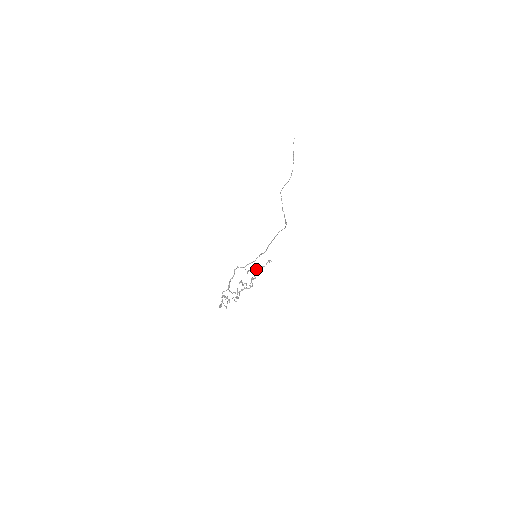
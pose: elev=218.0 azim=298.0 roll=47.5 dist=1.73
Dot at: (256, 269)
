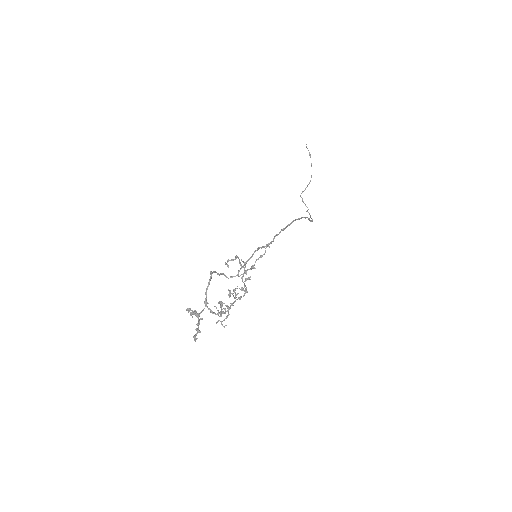
Dot at: (251, 266)
